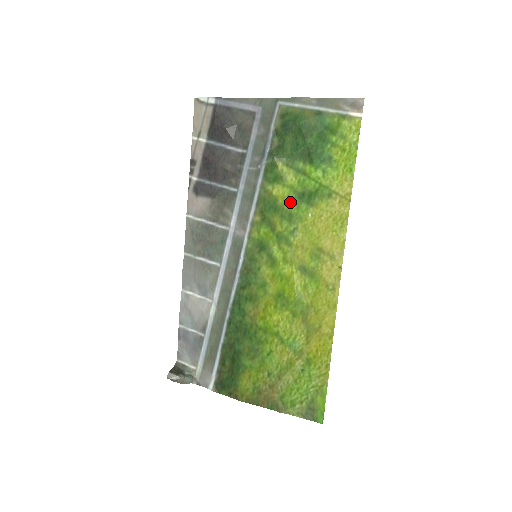
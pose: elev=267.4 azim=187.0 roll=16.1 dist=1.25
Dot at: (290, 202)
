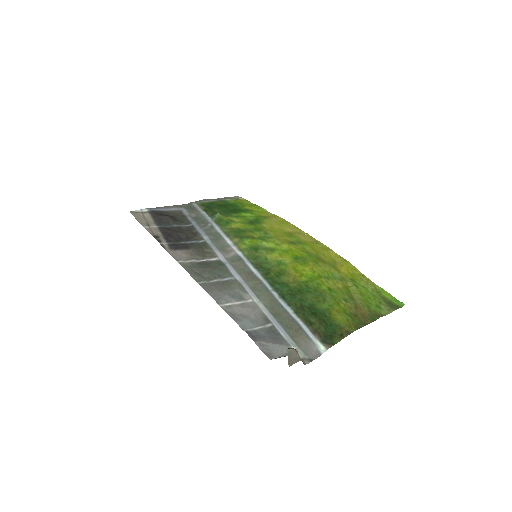
Dot at: (248, 226)
